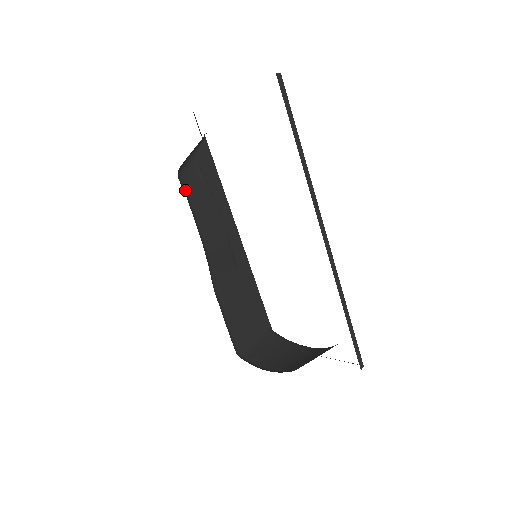
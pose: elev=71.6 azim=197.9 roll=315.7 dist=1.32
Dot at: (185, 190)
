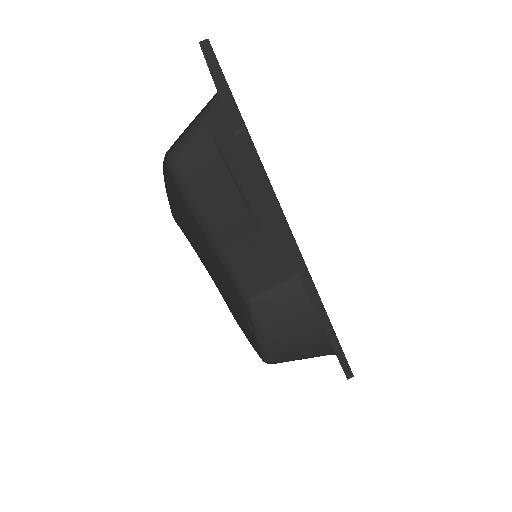
Dot at: (180, 171)
